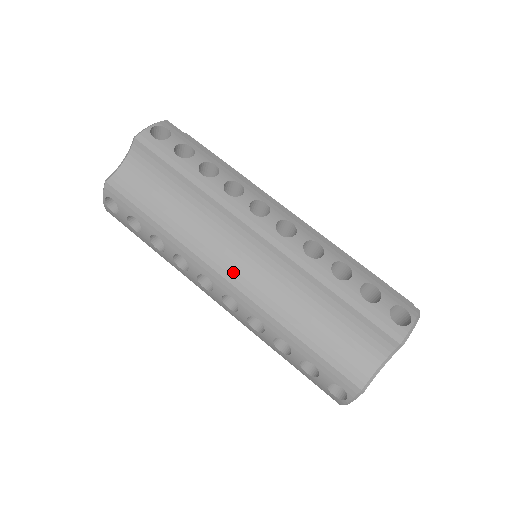
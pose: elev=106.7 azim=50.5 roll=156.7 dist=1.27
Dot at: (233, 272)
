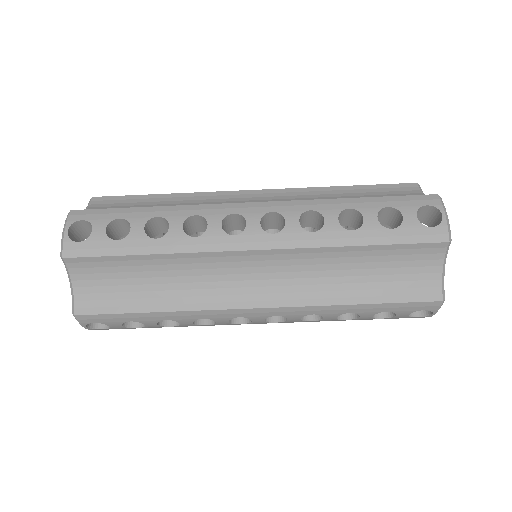
Dot at: (259, 297)
